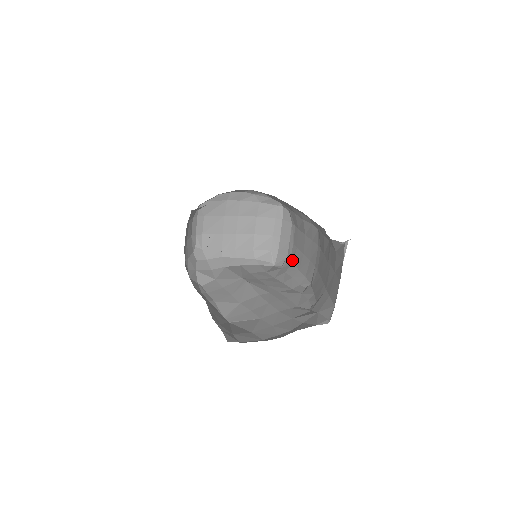
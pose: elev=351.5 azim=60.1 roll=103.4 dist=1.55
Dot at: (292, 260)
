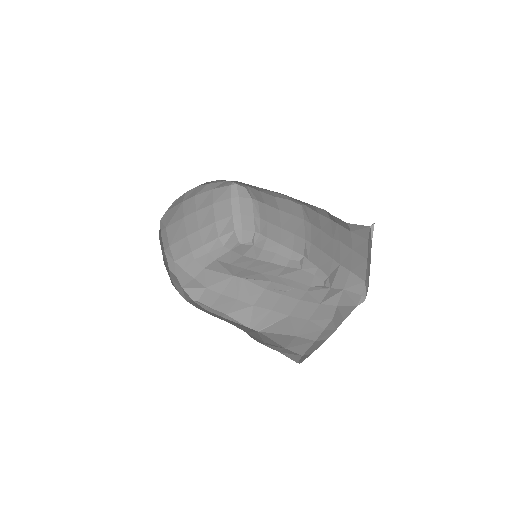
Dot at: (265, 235)
